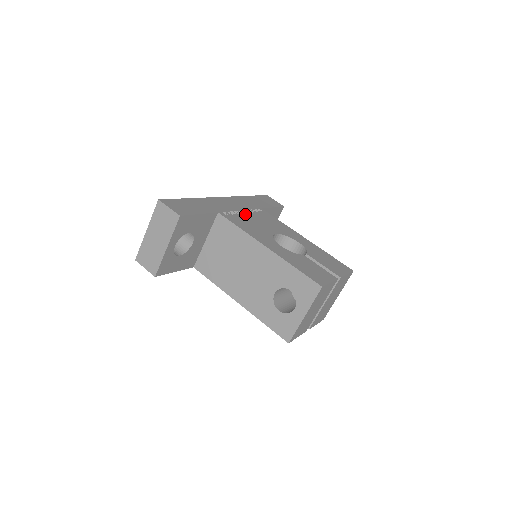
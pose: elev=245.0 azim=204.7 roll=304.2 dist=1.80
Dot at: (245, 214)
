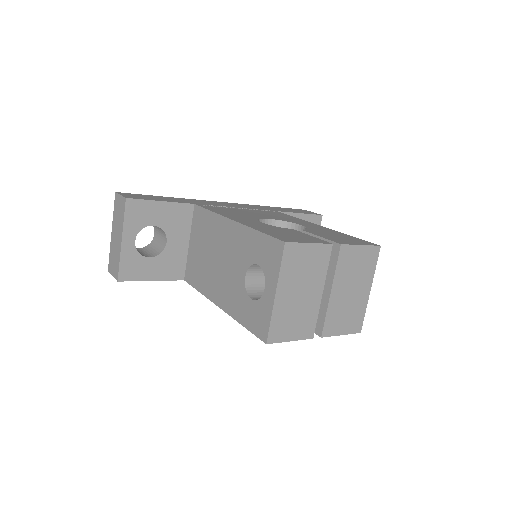
Dot at: (239, 209)
